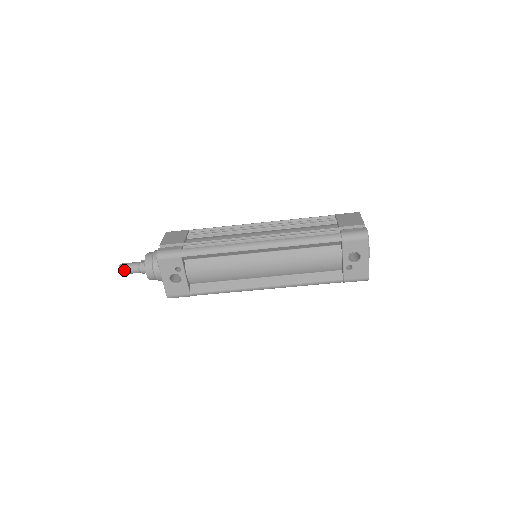
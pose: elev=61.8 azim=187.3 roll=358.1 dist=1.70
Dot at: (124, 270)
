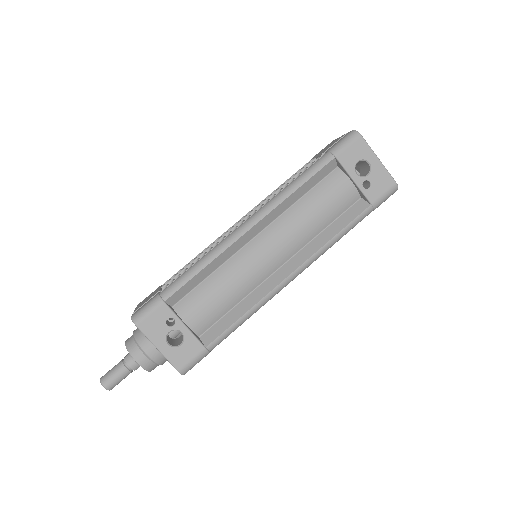
Dot at: (108, 381)
